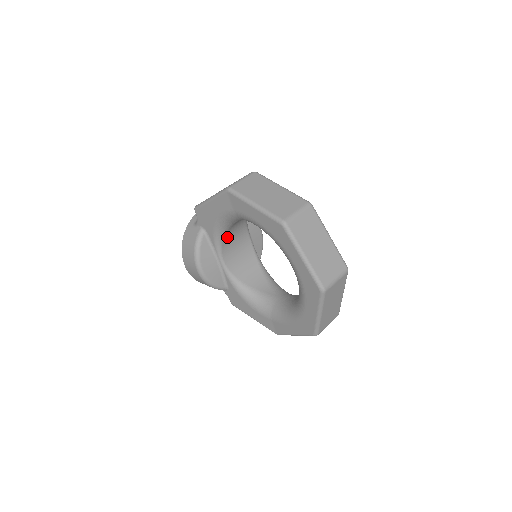
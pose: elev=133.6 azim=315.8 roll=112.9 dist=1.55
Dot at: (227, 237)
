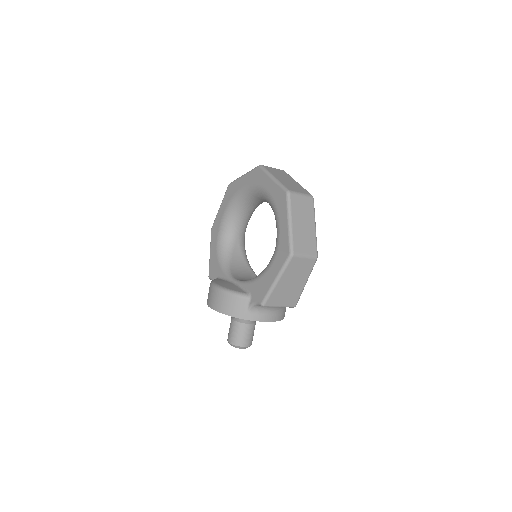
Dot at: (235, 271)
